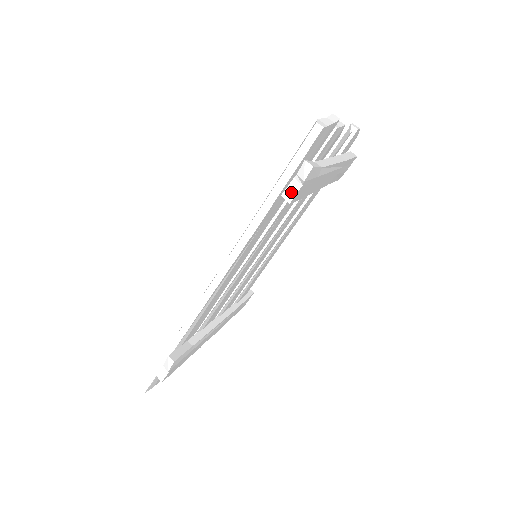
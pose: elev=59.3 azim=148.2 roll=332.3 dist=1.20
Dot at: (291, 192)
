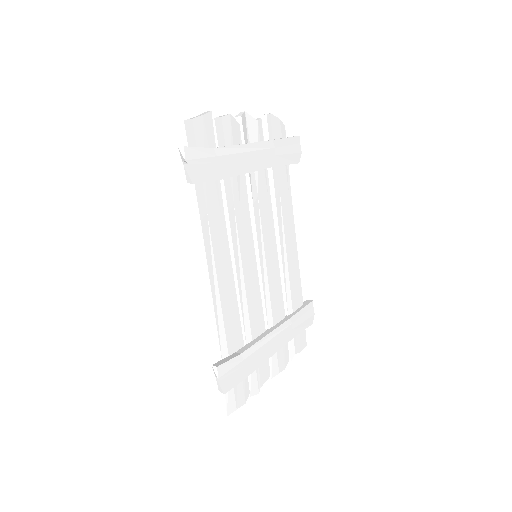
Dot at: (188, 175)
